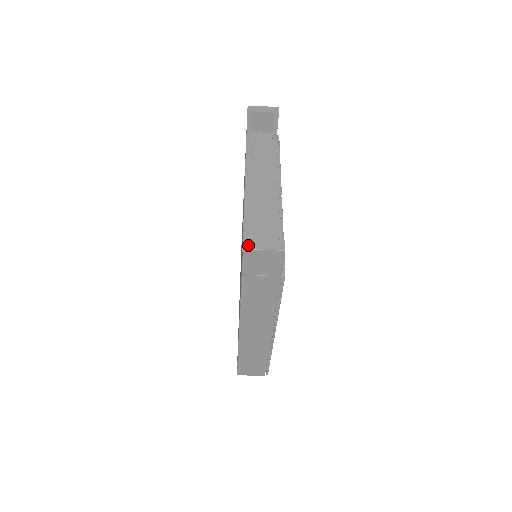
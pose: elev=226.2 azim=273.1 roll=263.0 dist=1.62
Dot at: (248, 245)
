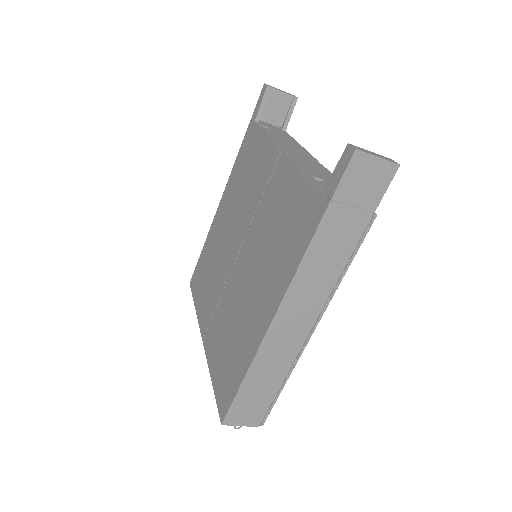
Dot at: (359, 148)
